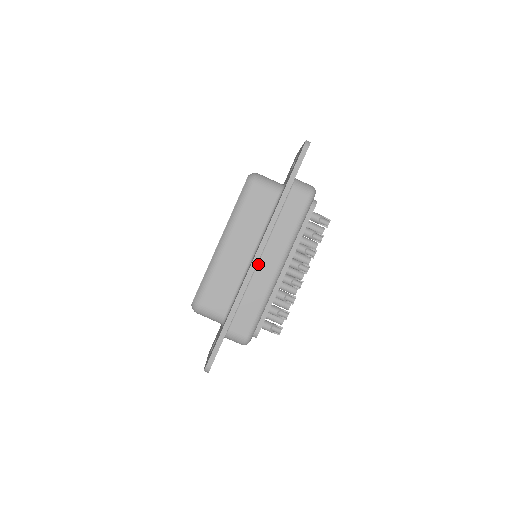
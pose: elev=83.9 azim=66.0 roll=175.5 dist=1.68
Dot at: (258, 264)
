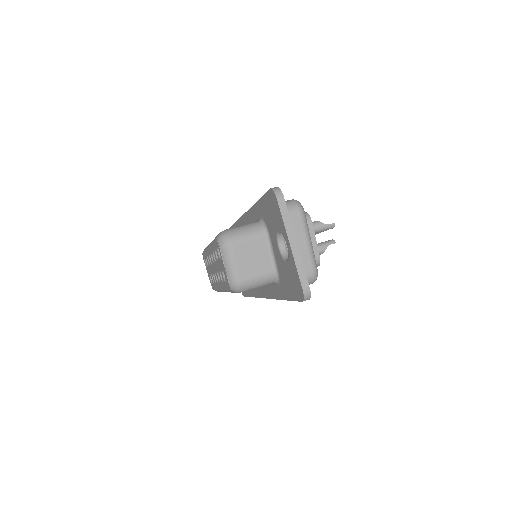
Dot at: occluded
